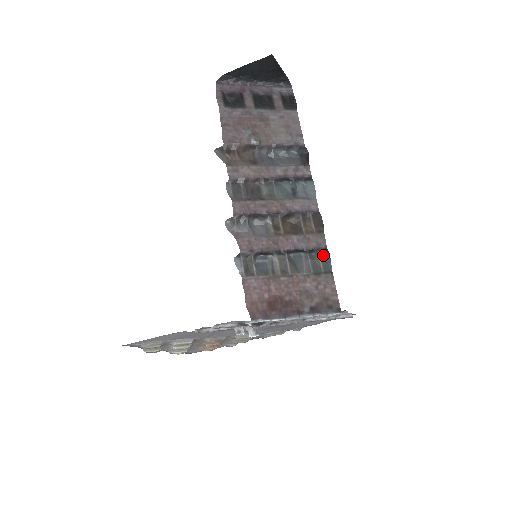
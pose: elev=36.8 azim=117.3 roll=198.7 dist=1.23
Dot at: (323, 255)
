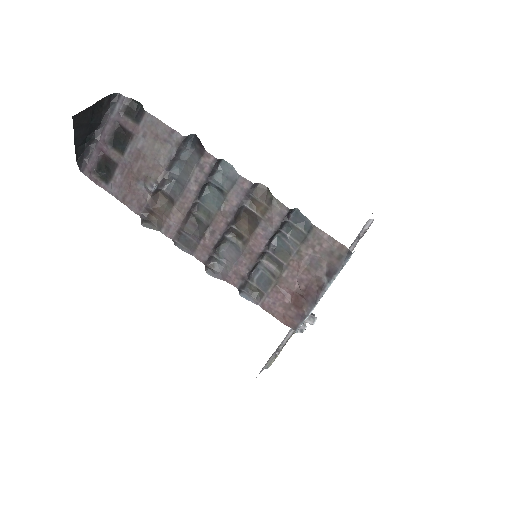
Dot at: (294, 216)
